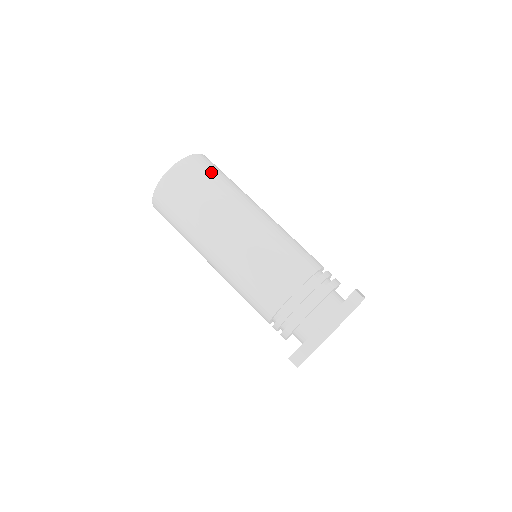
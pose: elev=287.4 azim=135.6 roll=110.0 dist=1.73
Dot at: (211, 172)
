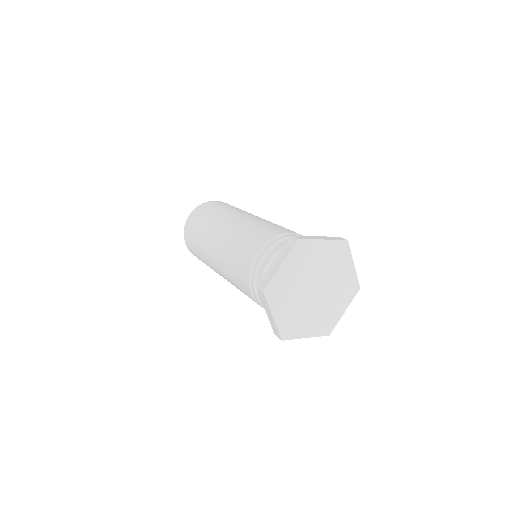
Dot at: occluded
